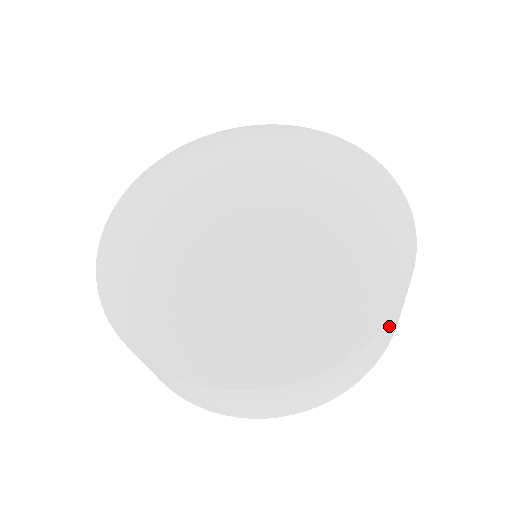
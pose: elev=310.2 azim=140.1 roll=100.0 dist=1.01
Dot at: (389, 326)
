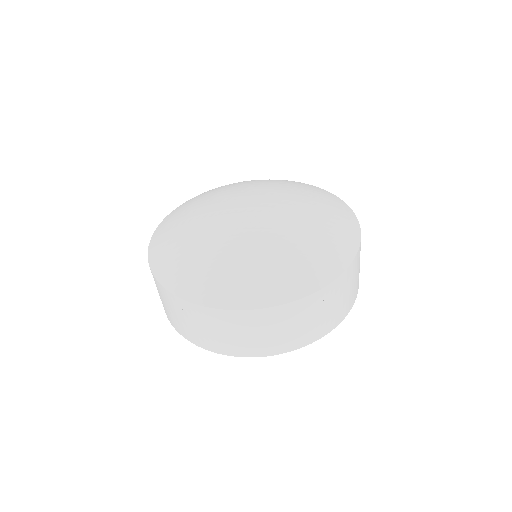
Dot at: occluded
